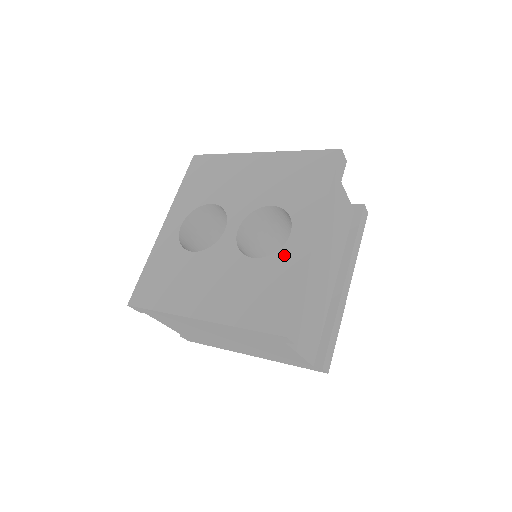
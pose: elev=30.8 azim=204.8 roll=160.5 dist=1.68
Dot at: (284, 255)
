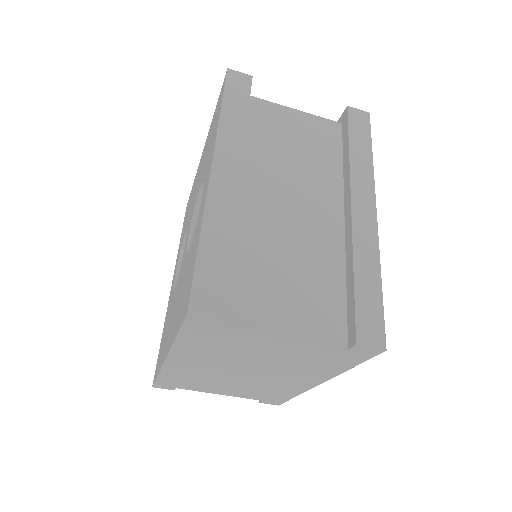
Dot at: (197, 222)
